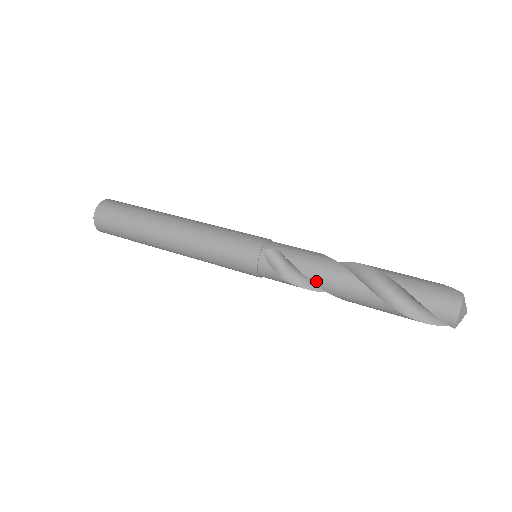
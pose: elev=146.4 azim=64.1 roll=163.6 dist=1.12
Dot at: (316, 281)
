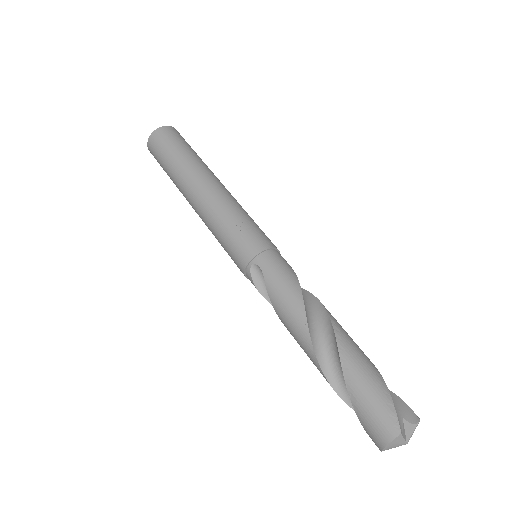
Dot at: (283, 323)
